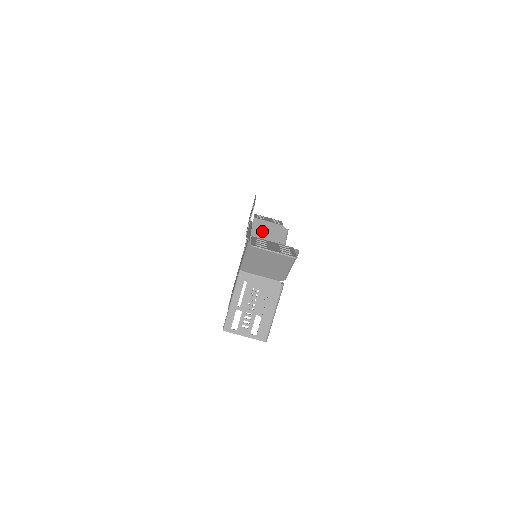
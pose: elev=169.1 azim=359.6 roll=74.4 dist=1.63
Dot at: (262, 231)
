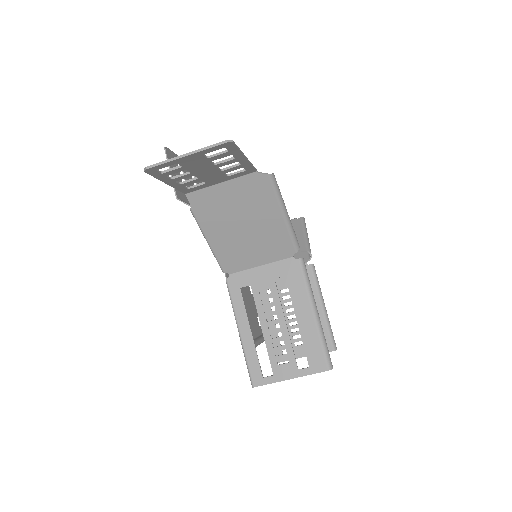
Dot at: occluded
